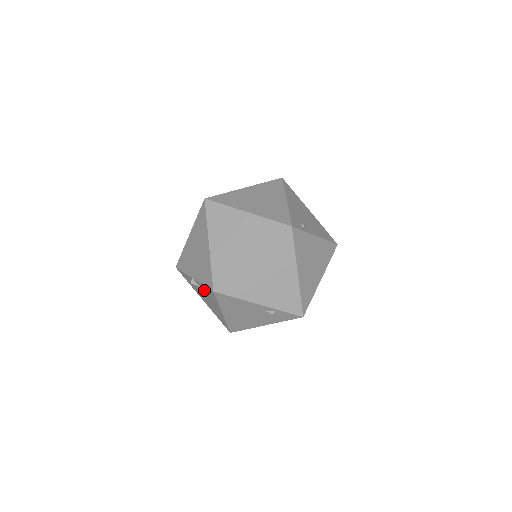
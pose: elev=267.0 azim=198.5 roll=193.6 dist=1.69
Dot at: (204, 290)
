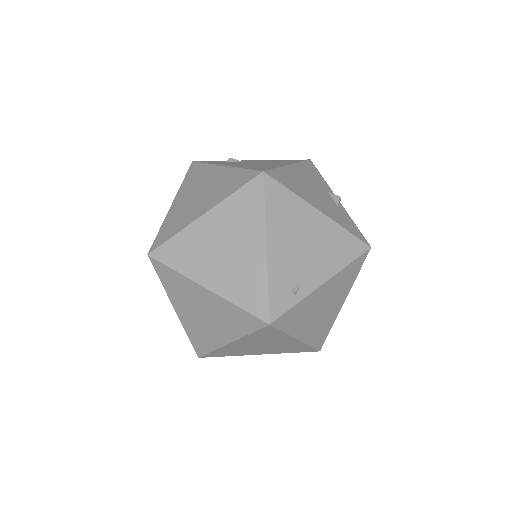
Dot at: occluded
